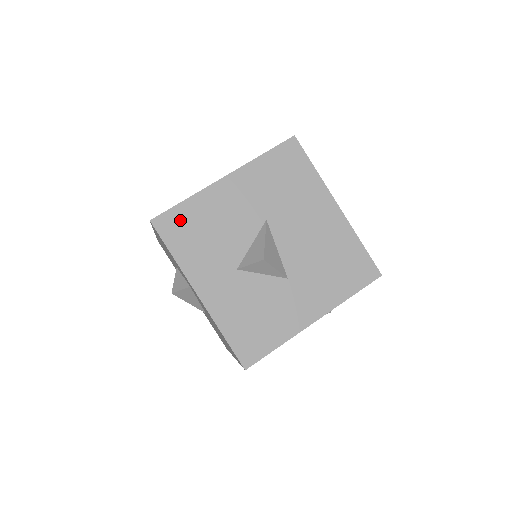
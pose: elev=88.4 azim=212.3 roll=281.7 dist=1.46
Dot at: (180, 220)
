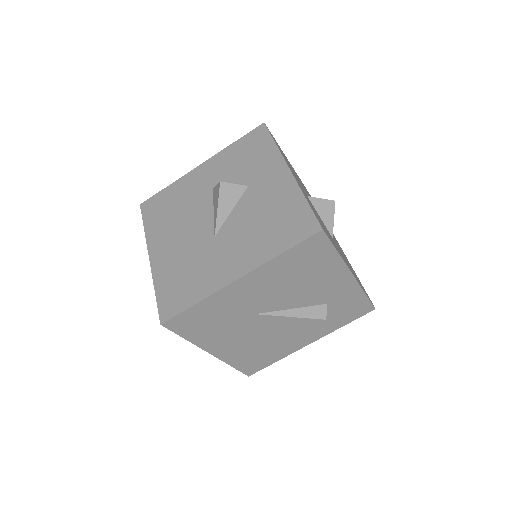
Dot at: (278, 145)
